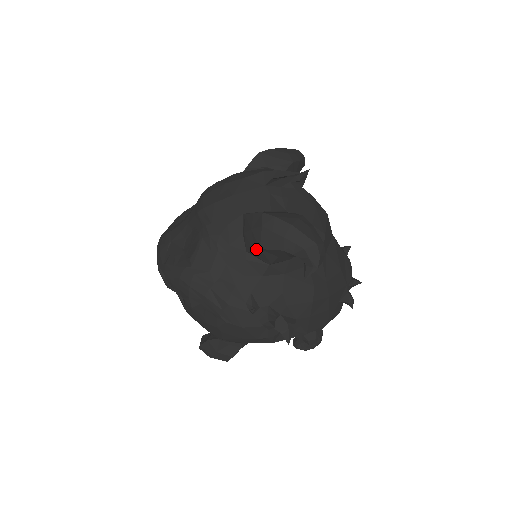
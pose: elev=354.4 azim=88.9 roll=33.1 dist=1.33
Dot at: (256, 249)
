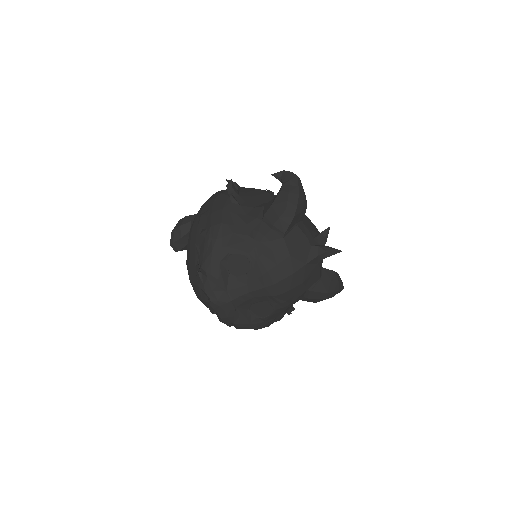
Dot at: occluded
